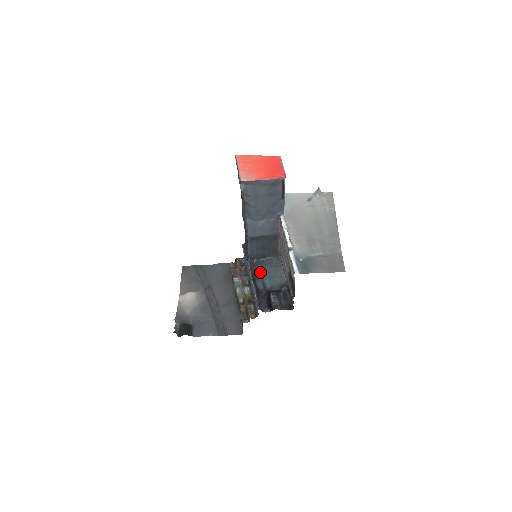
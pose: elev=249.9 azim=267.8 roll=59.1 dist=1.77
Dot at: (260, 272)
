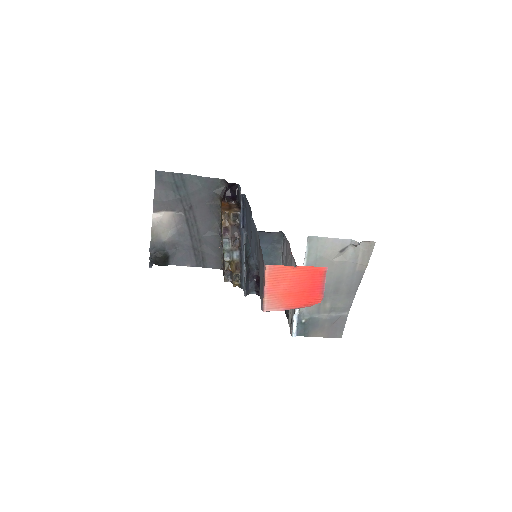
Dot at: occluded
